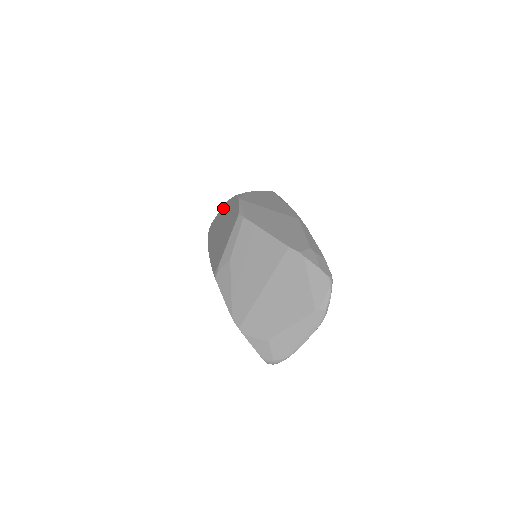
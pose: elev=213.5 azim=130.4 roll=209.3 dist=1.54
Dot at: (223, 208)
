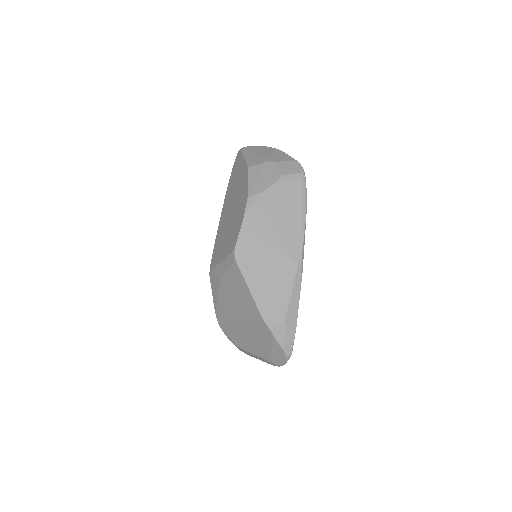
Dot at: (244, 170)
